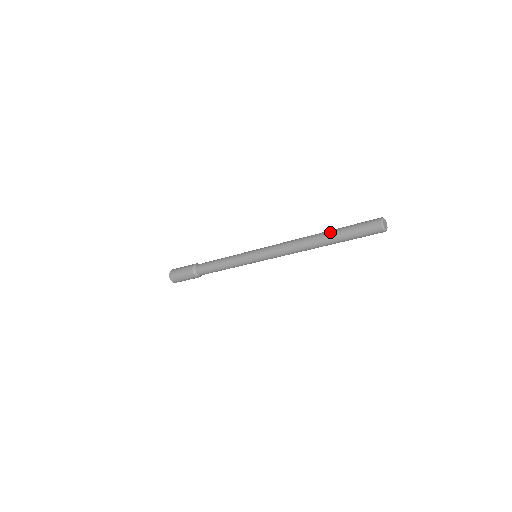
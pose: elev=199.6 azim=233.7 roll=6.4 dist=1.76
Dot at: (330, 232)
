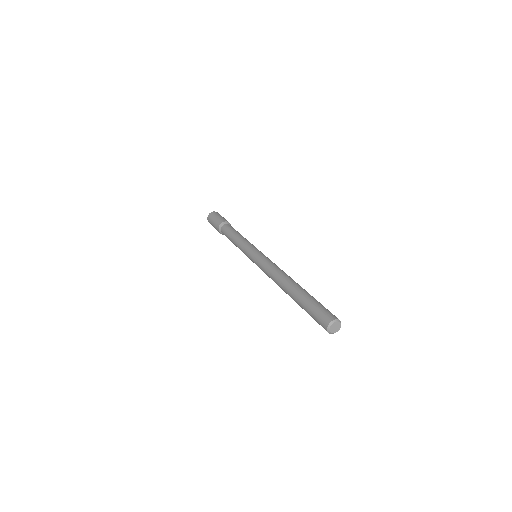
Dot at: (298, 292)
